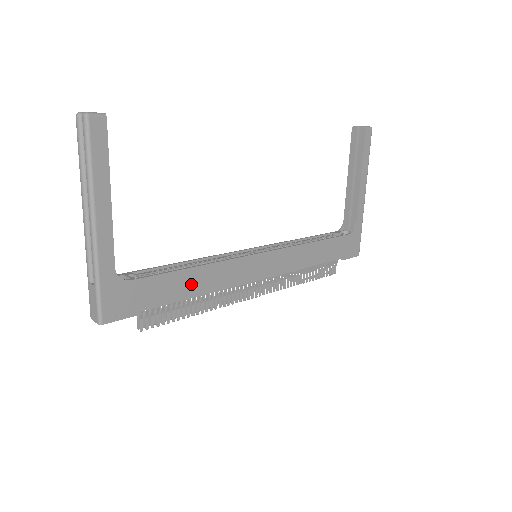
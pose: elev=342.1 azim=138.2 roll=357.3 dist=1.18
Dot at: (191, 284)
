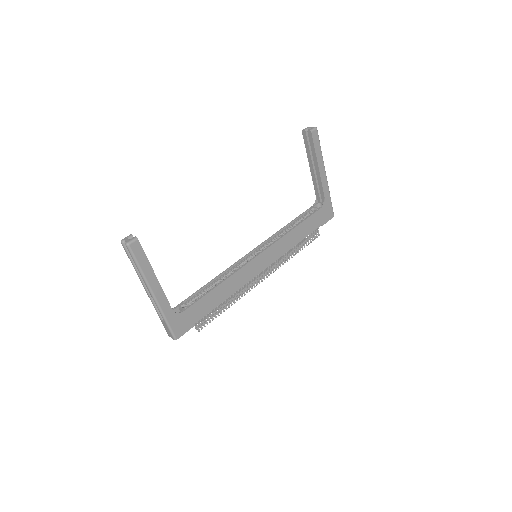
Dot at: (219, 295)
